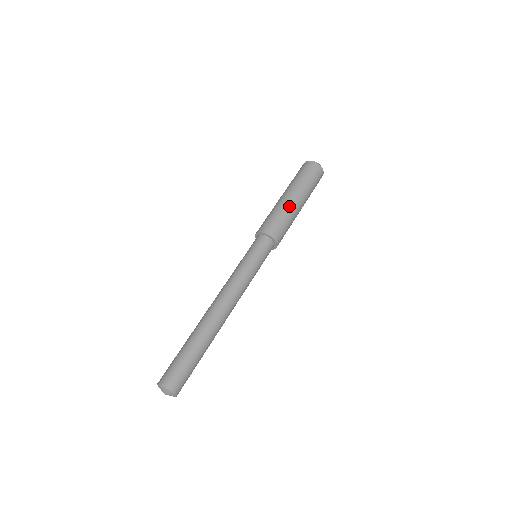
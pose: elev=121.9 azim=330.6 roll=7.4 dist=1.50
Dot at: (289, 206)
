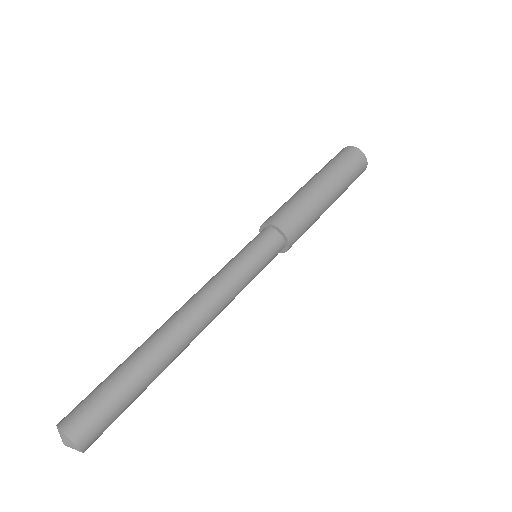
Dot at: (318, 199)
